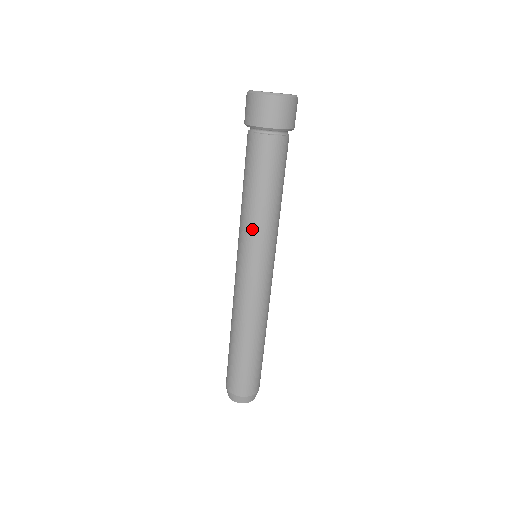
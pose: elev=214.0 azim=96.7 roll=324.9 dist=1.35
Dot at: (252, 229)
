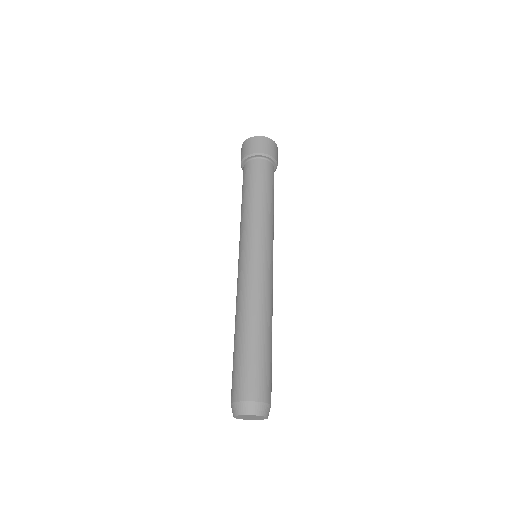
Dot at: (244, 224)
